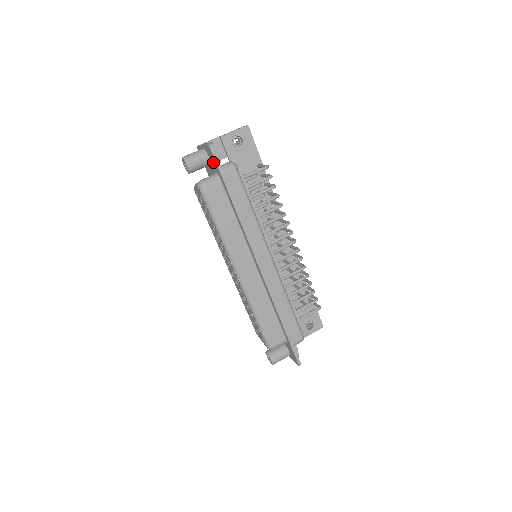
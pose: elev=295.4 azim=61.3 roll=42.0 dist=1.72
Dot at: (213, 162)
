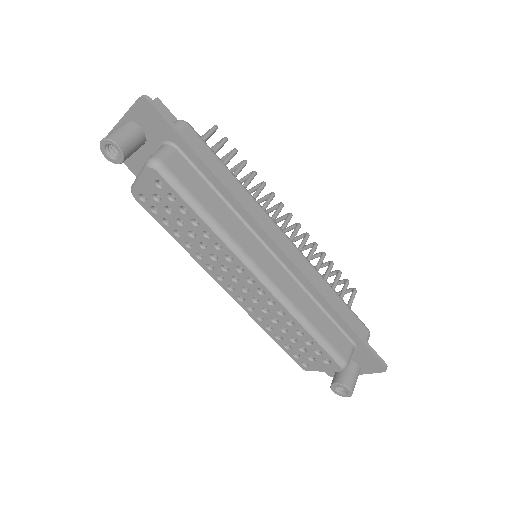
Dot at: (154, 125)
